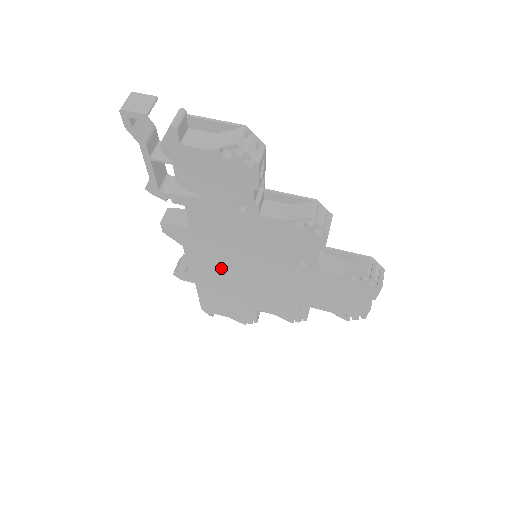
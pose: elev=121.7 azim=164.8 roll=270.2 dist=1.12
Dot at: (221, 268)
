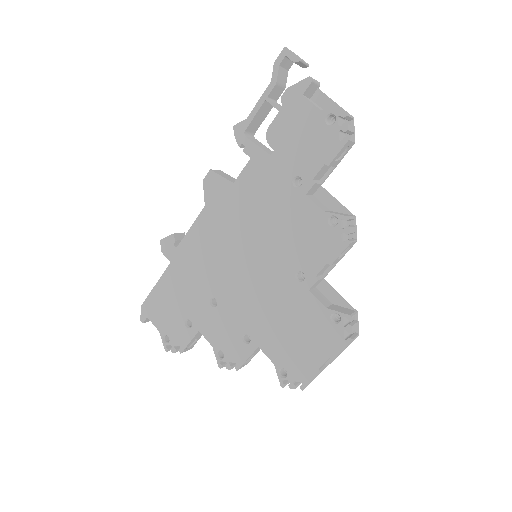
Dot at: (216, 250)
